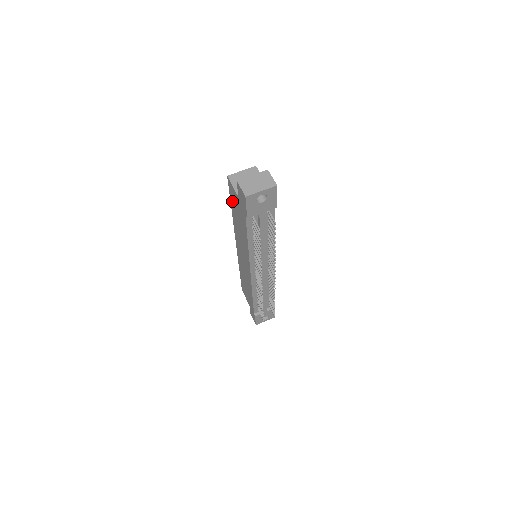
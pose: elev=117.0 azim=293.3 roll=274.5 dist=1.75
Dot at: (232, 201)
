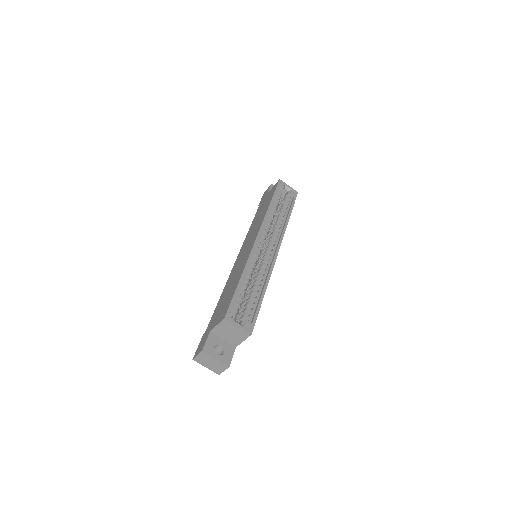
Dot at: (230, 297)
